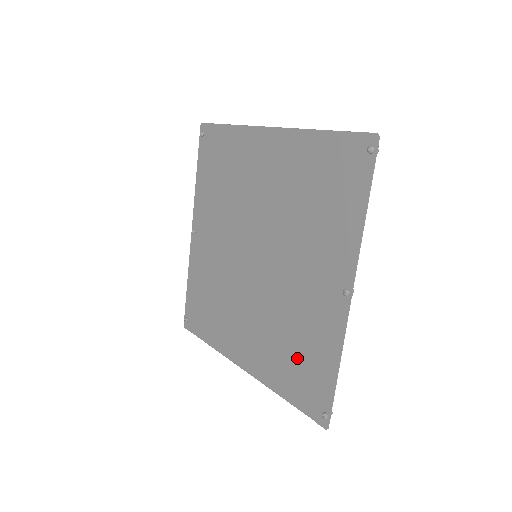
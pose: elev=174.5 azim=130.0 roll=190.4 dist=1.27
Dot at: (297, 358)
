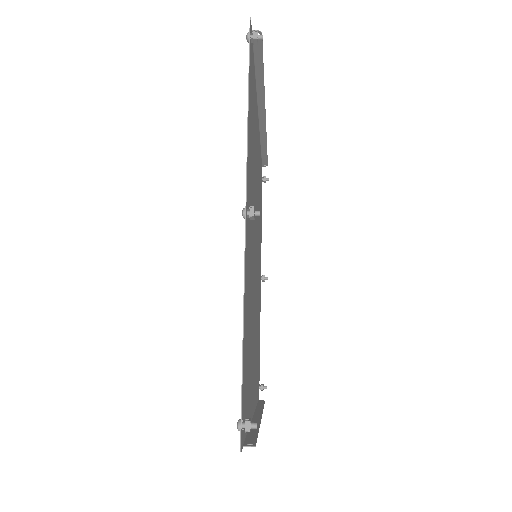
Dot at: occluded
